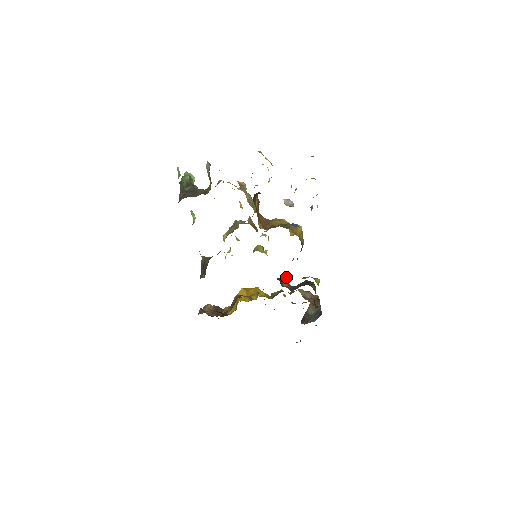
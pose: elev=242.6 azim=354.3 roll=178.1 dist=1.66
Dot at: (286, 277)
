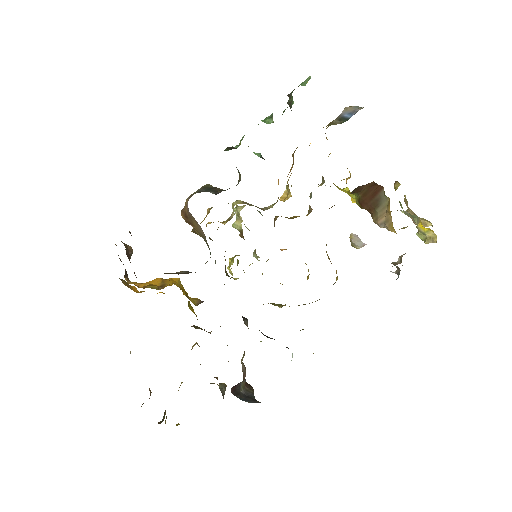
Dot at: occluded
